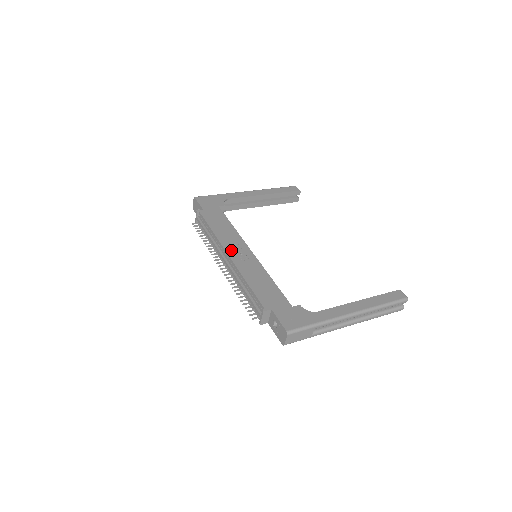
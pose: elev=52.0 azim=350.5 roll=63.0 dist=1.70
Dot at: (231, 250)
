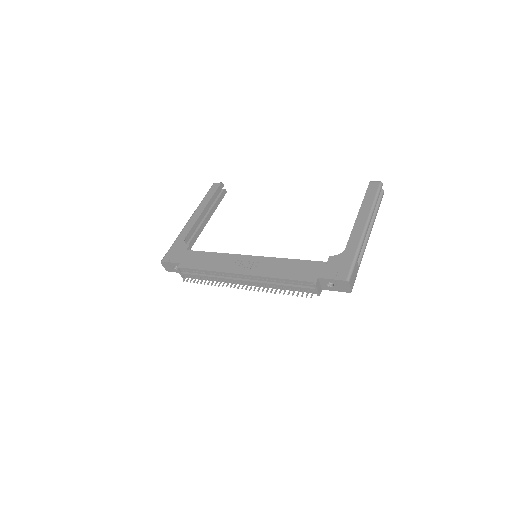
Dot at: (238, 269)
